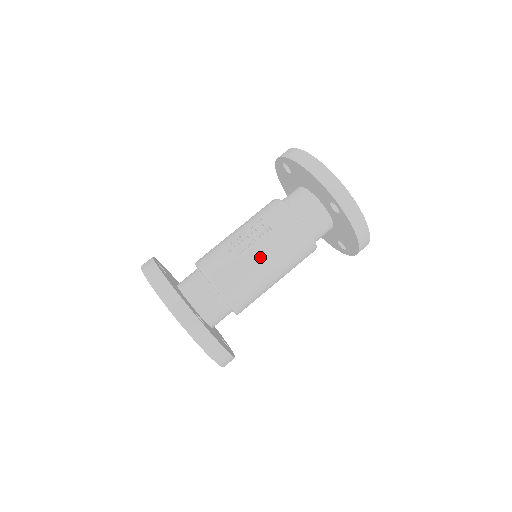
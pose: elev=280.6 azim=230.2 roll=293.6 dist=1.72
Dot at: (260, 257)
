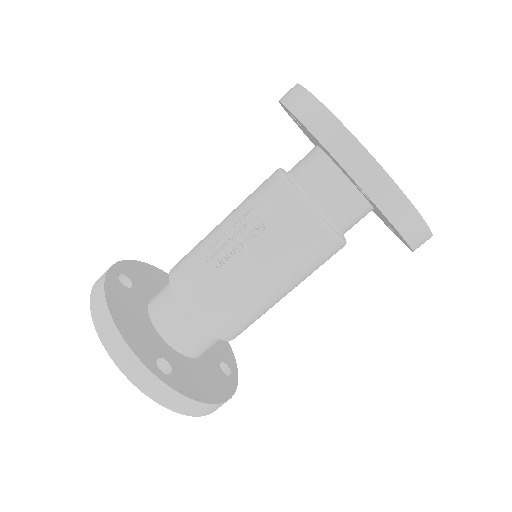
Dot at: (249, 271)
